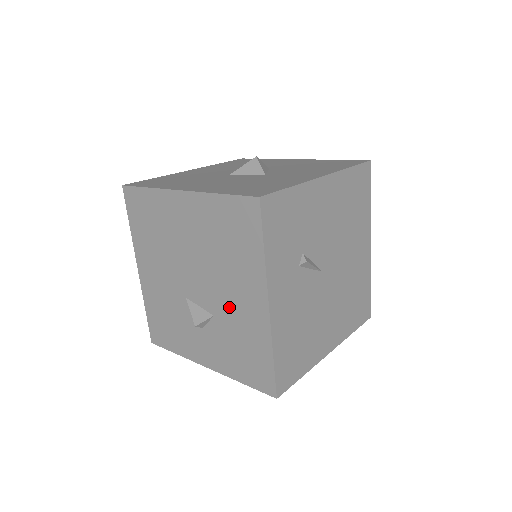
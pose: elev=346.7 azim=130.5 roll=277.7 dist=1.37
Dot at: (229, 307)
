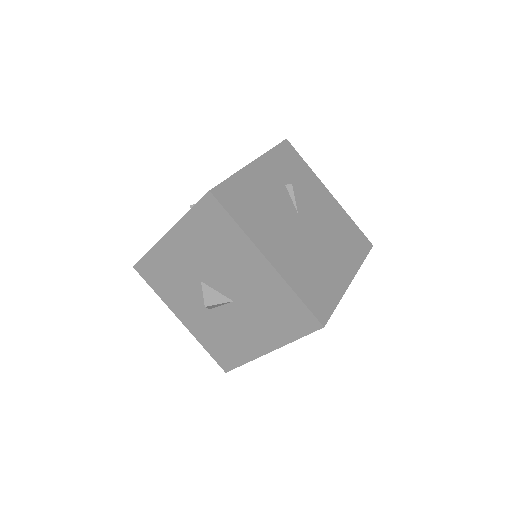
Dot at: occluded
